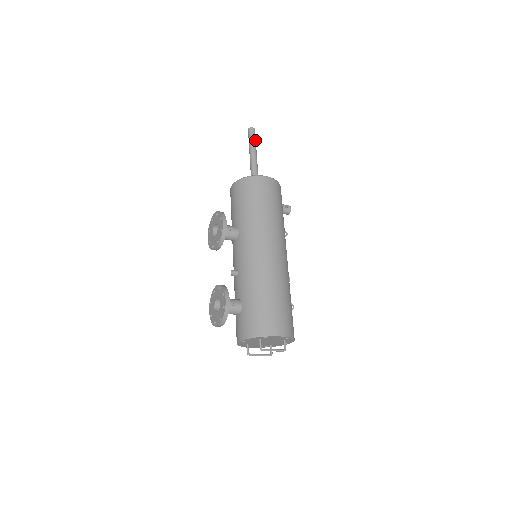
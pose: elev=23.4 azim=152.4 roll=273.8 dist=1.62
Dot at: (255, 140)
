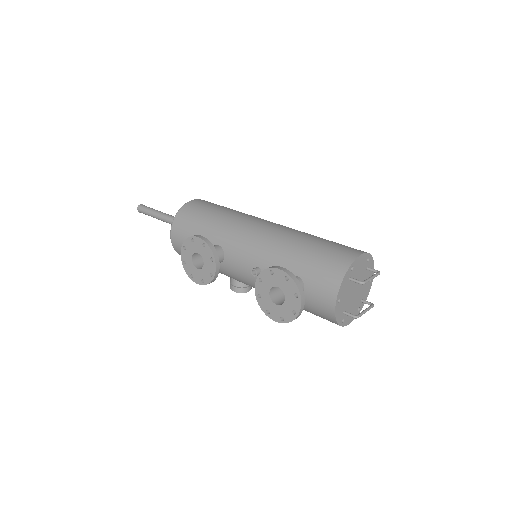
Dot at: (152, 209)
